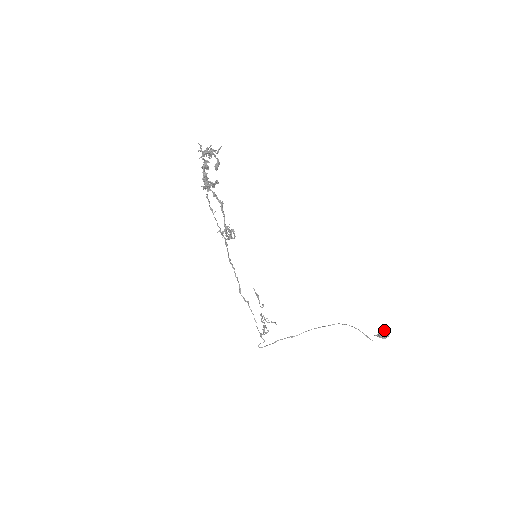
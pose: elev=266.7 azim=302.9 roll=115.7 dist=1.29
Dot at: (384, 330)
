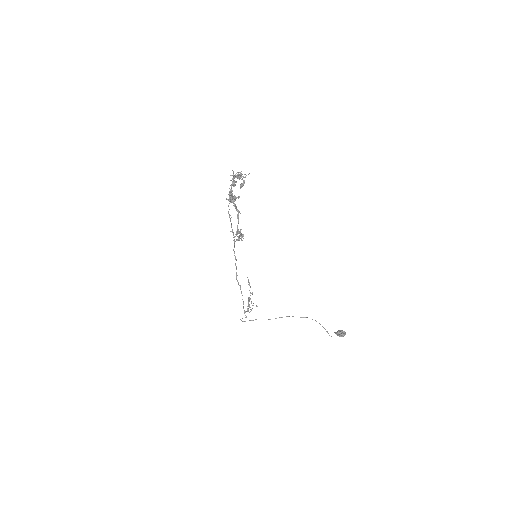
Dot at: (342, 330)
